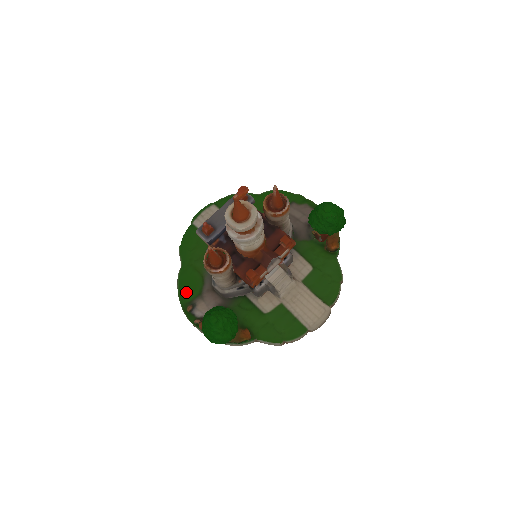
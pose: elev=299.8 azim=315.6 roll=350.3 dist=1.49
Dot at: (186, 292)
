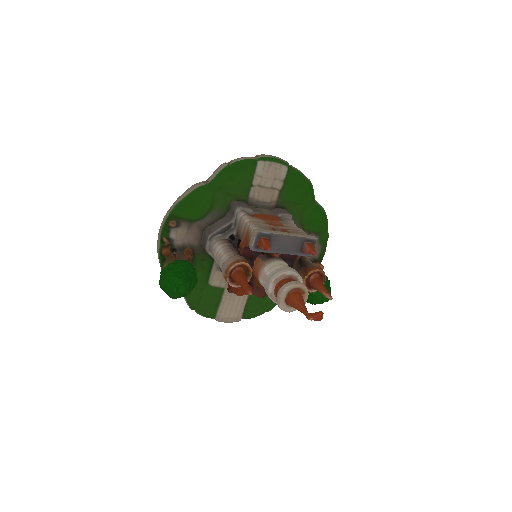
Dot at: (186, 209)
